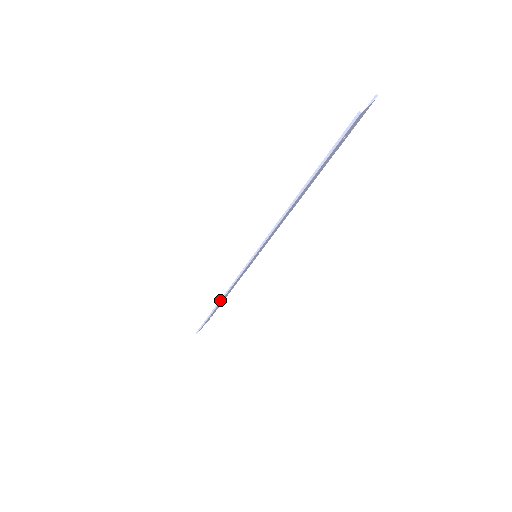
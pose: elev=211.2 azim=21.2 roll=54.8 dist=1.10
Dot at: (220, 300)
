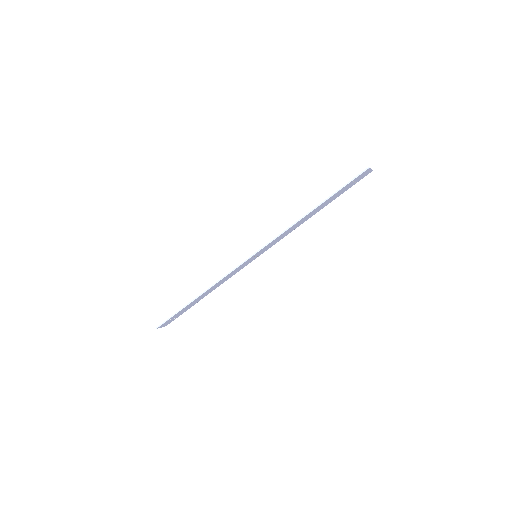
Dot at: (207, 289)
